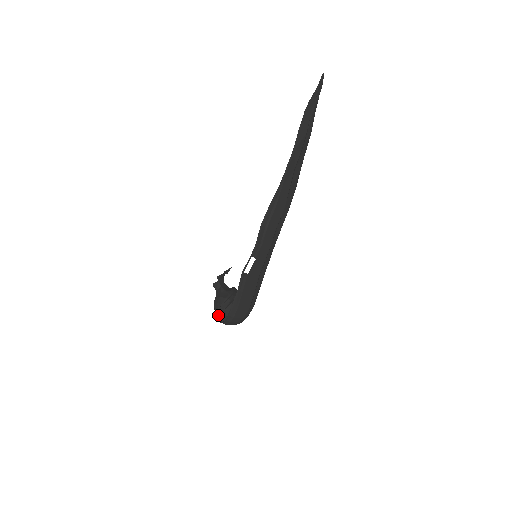
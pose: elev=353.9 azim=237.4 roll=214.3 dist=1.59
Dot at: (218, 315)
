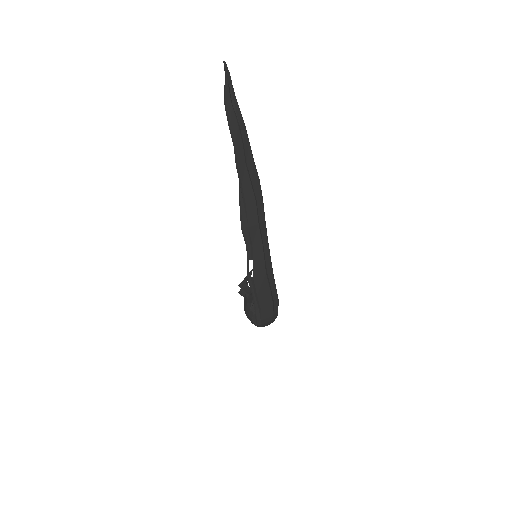
Dot at: (251, 321)
